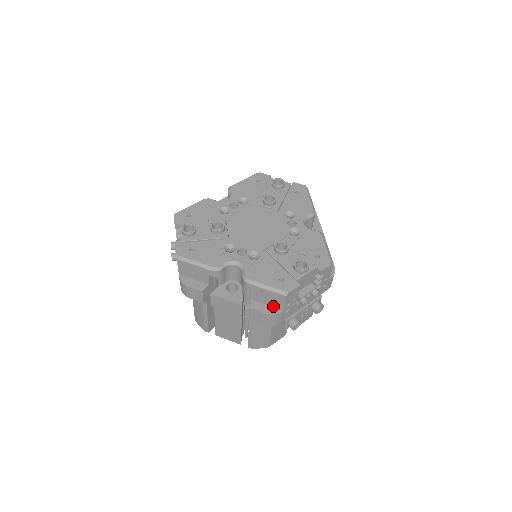
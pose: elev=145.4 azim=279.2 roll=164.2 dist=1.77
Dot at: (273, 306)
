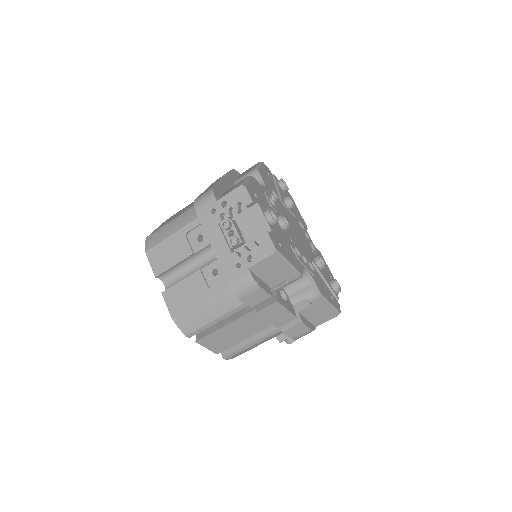
Dot at: (311, 321)
